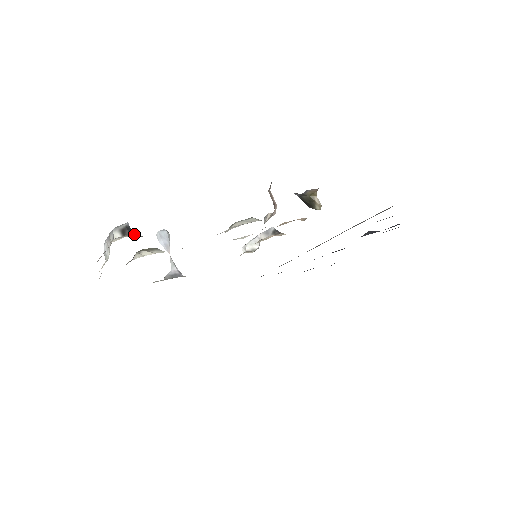
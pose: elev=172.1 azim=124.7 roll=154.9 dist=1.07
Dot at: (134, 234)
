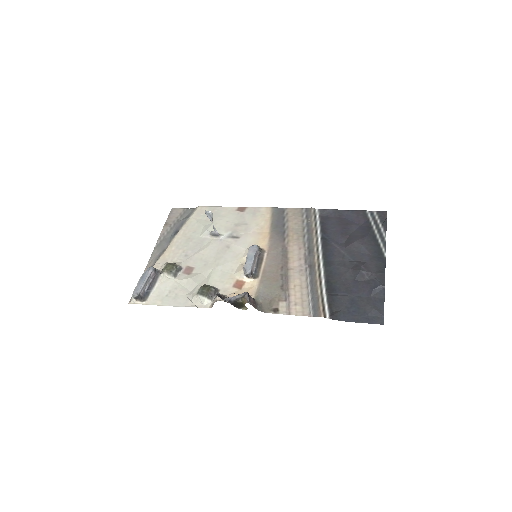
Dot at: (140, 299)
